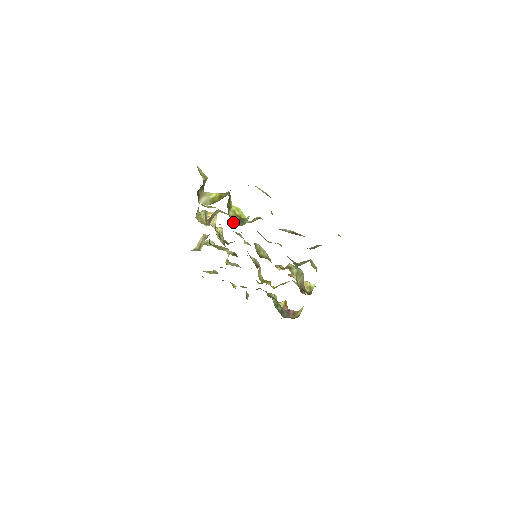
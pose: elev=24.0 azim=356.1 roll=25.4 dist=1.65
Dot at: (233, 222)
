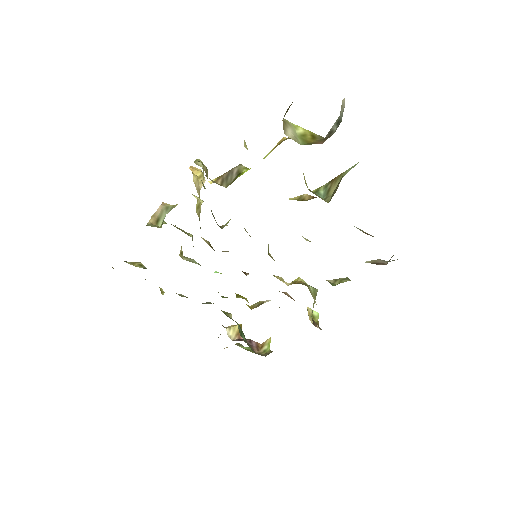
Dot at: occluded
